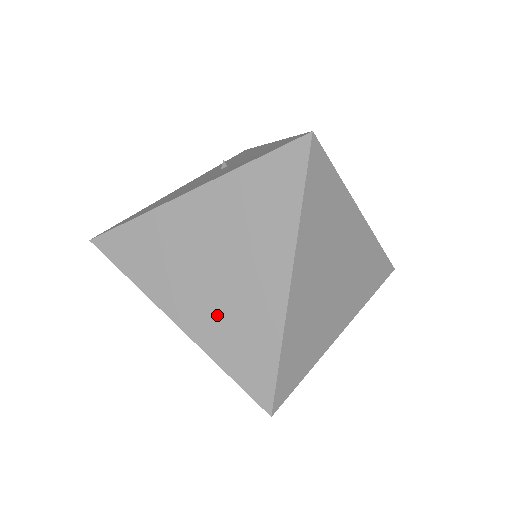
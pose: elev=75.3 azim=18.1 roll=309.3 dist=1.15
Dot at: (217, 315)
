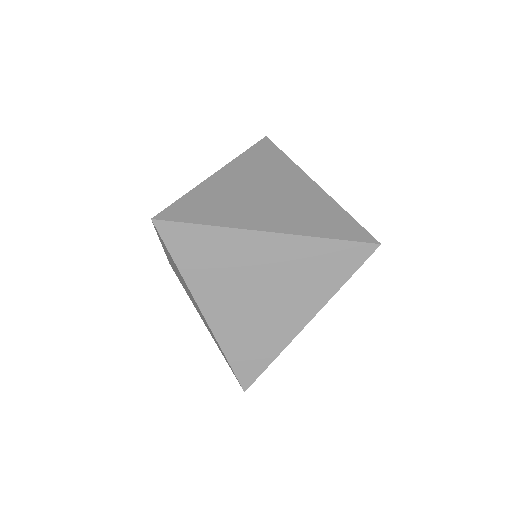
Dot at: (293, 214)
